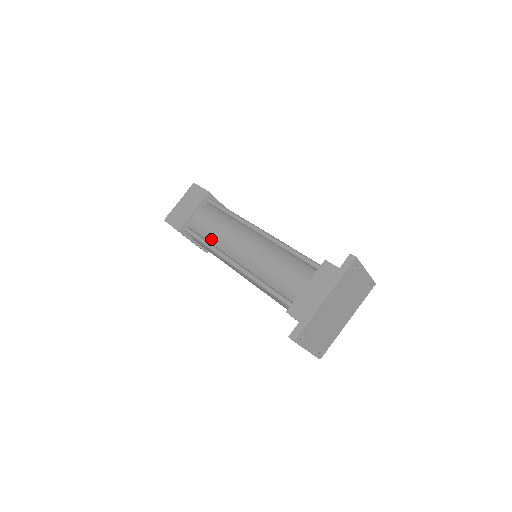
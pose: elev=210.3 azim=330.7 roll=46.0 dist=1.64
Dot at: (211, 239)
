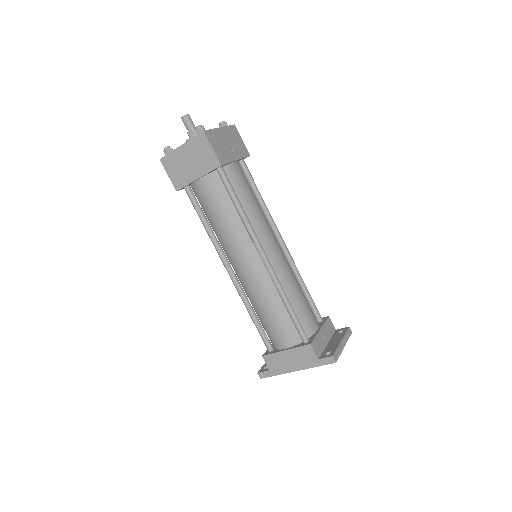
Dot at: (212, 225)
